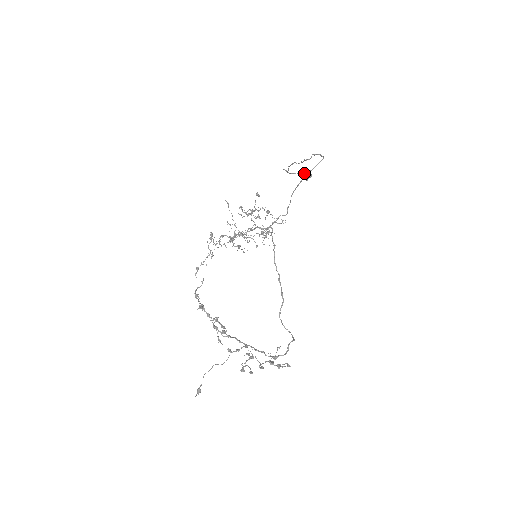
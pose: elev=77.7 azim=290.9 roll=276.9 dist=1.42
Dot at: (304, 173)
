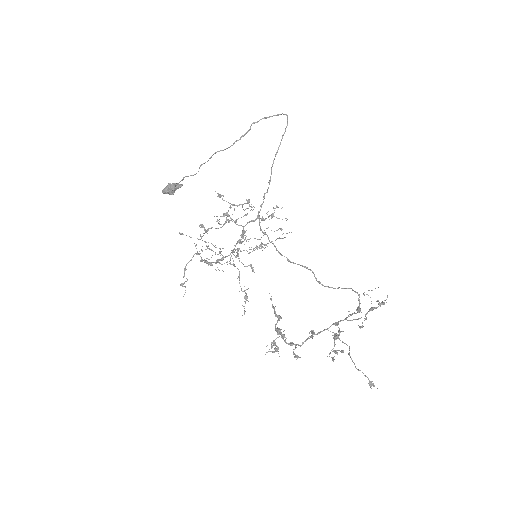
Dot at: (172, 186)
